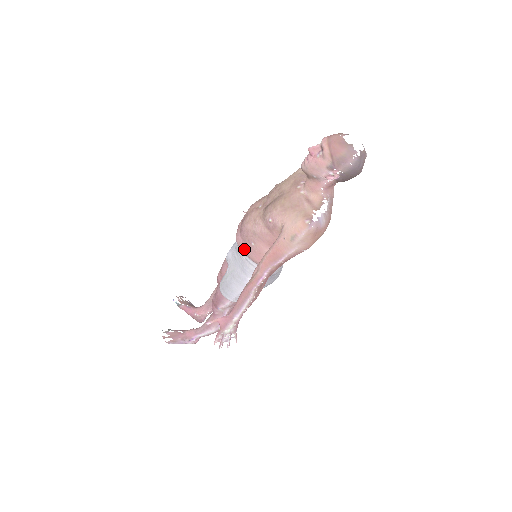
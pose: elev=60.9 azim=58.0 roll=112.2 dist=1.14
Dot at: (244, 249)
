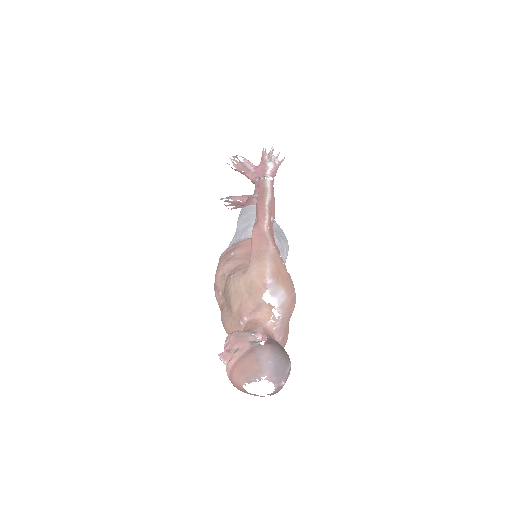
Dot at: occluded
